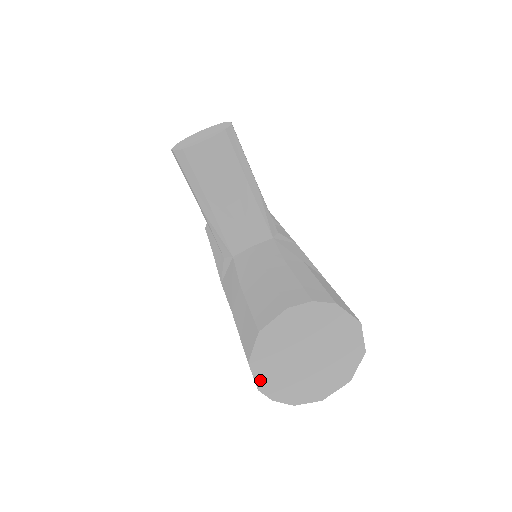
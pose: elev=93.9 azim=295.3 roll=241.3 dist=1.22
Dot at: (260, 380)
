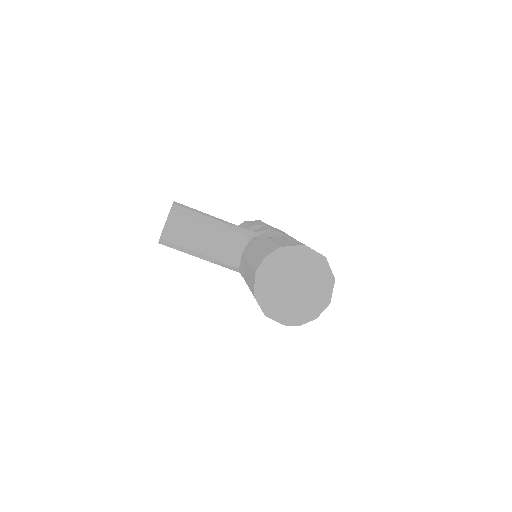
Dot at: (281, 320)
